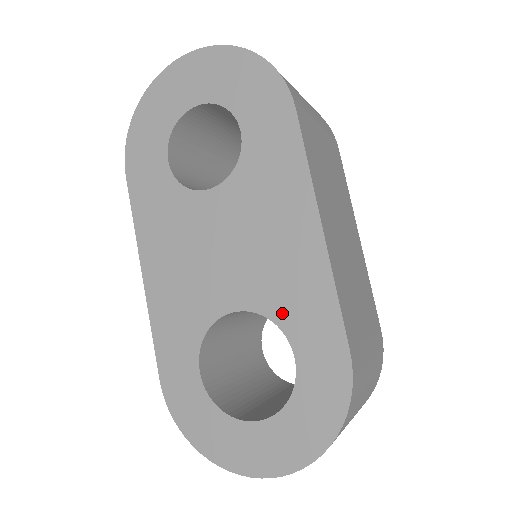
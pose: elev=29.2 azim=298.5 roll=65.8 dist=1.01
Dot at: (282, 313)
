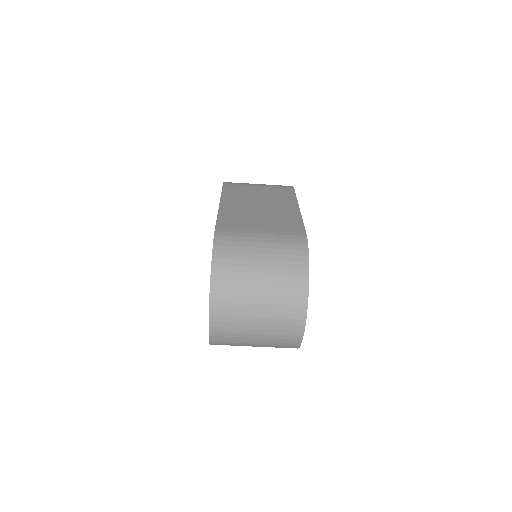
Dot at: occluded
